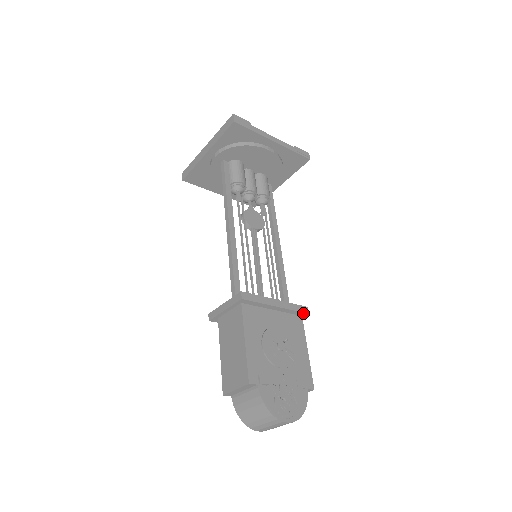
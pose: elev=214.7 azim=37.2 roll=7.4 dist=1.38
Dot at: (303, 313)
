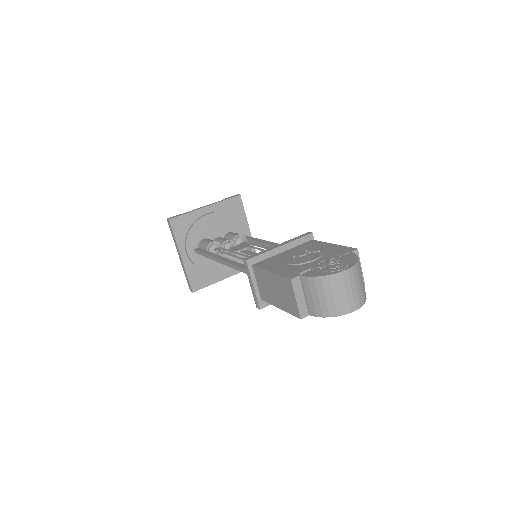
Dot at: (308, 236)
